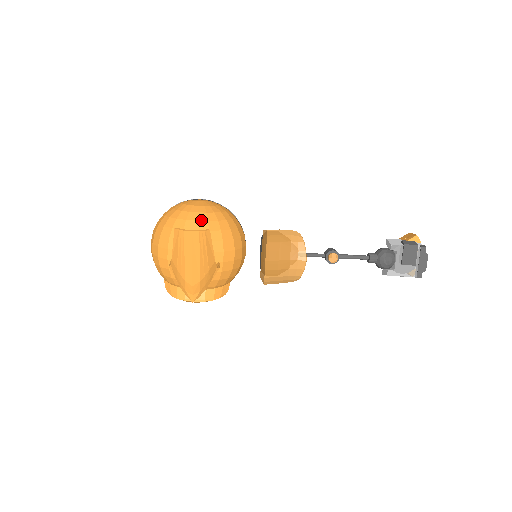
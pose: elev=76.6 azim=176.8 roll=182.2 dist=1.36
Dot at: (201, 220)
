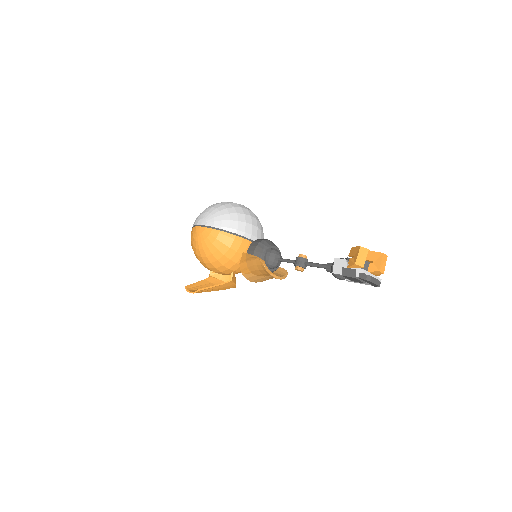
Dot at: (203, 256)
